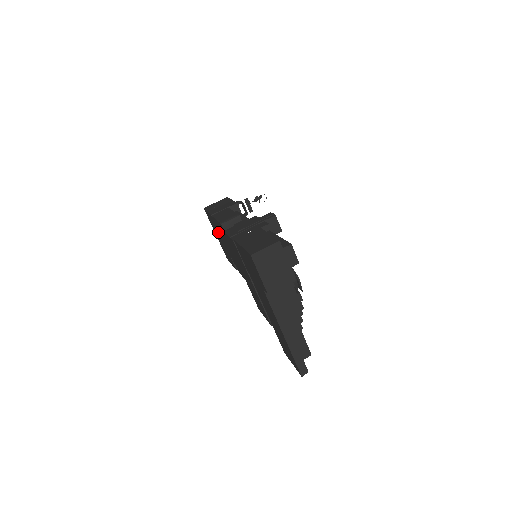
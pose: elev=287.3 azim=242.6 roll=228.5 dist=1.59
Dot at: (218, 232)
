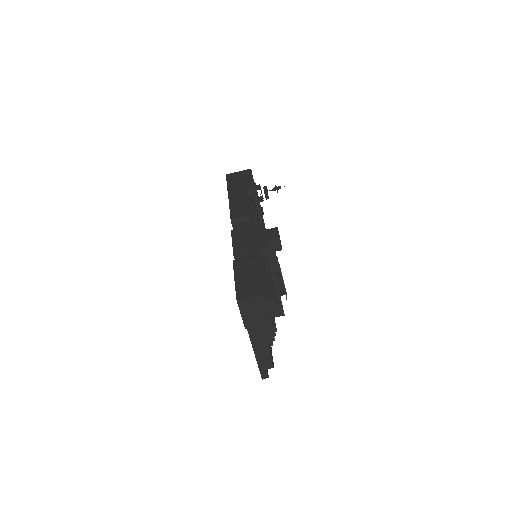
Dot at: occluded
